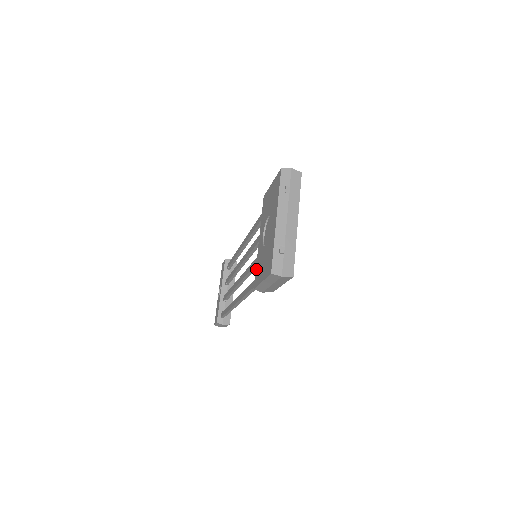
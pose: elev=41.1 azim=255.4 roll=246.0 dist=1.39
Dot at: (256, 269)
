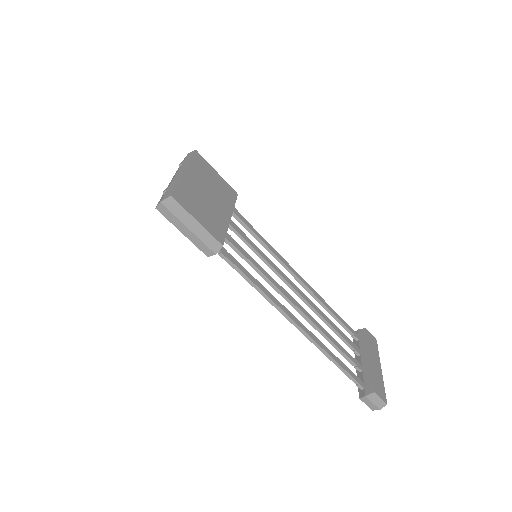
Dot at: occluded
